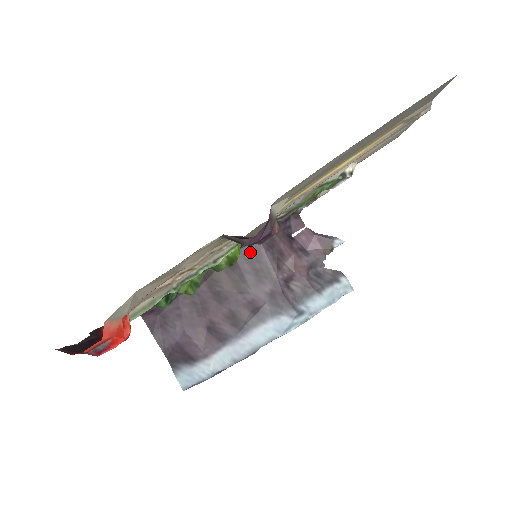
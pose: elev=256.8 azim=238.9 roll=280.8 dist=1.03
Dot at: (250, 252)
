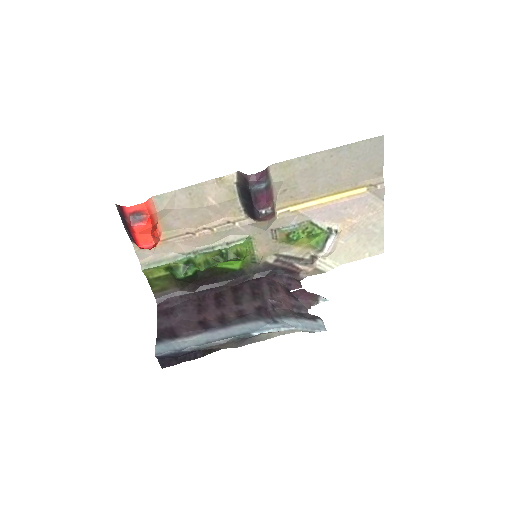
Dot at: (255, 283)
